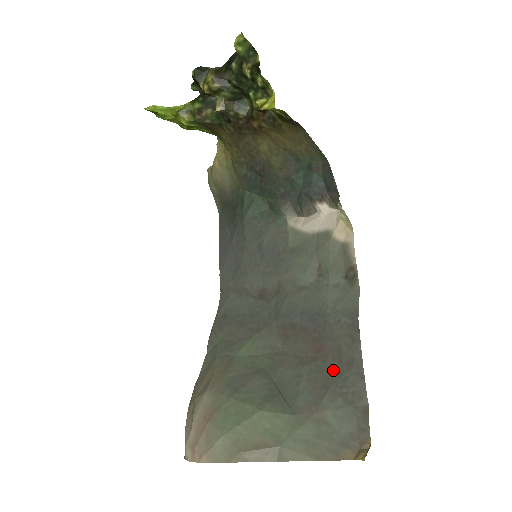
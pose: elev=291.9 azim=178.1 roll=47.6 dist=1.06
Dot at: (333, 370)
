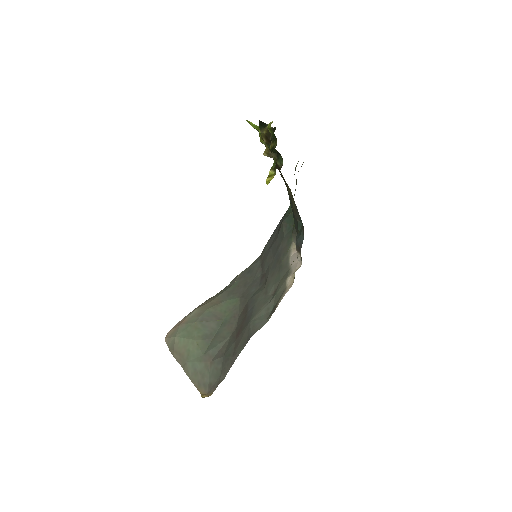
Dot at: (230, 350)
